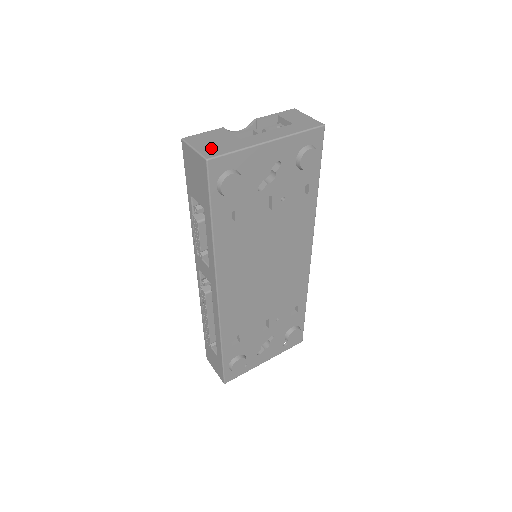
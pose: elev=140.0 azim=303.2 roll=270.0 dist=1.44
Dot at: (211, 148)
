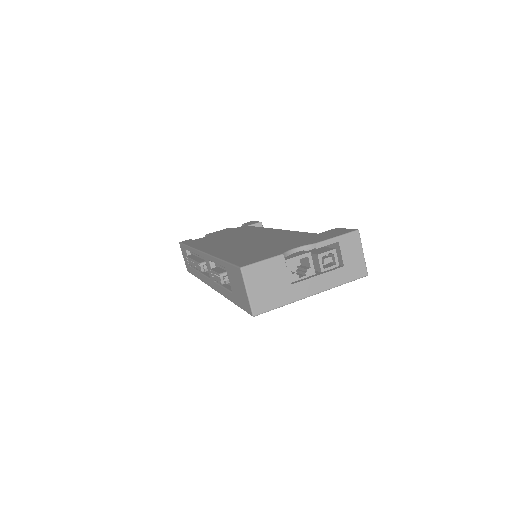
Dot at: (262, 297)
